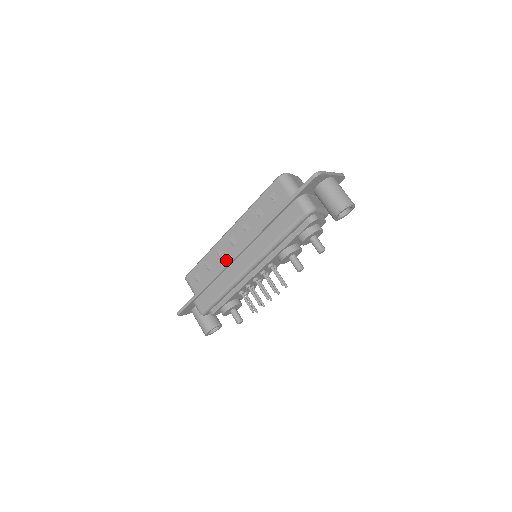
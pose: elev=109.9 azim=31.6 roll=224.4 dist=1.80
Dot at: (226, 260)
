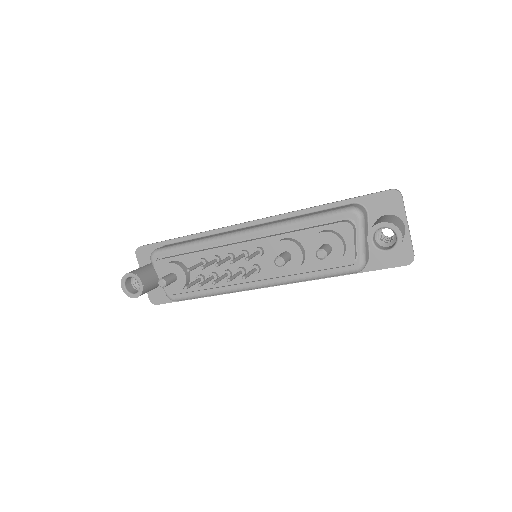
Dot at: occluded
